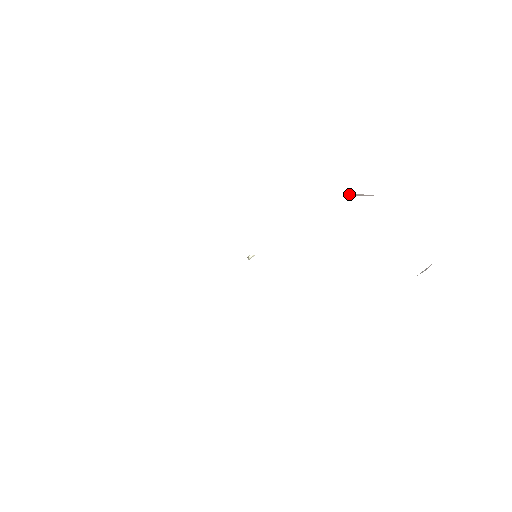
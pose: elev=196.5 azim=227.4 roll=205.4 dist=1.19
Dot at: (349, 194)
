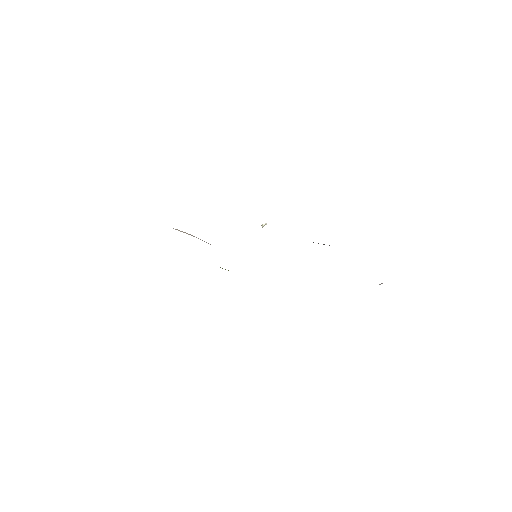
Dot at: (313, 242)
